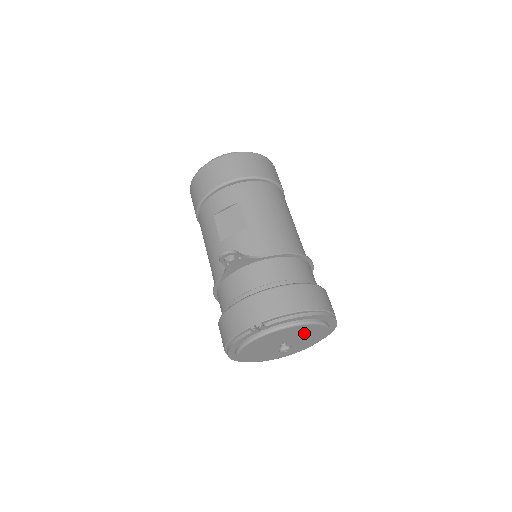
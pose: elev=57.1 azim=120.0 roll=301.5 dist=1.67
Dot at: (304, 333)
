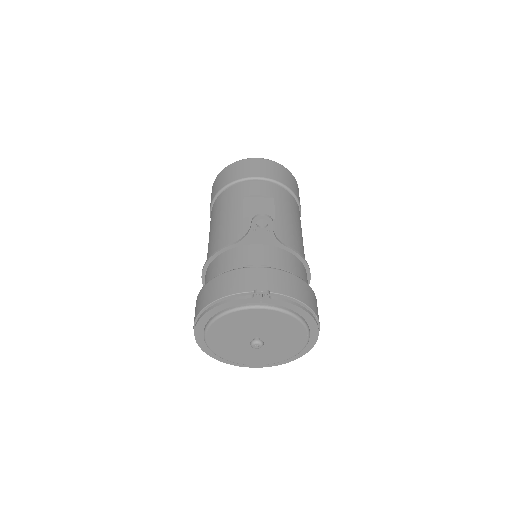
Dot at: (286, 335)
